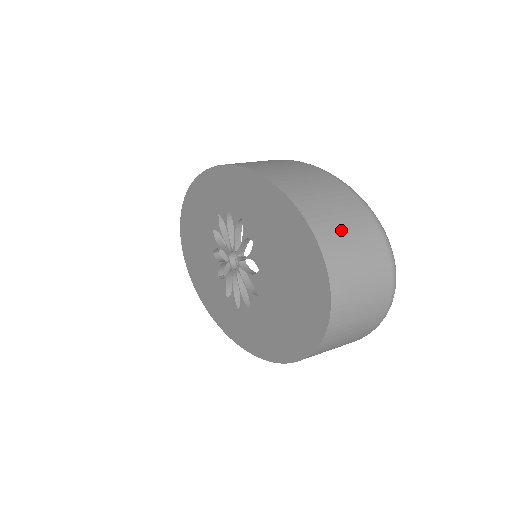
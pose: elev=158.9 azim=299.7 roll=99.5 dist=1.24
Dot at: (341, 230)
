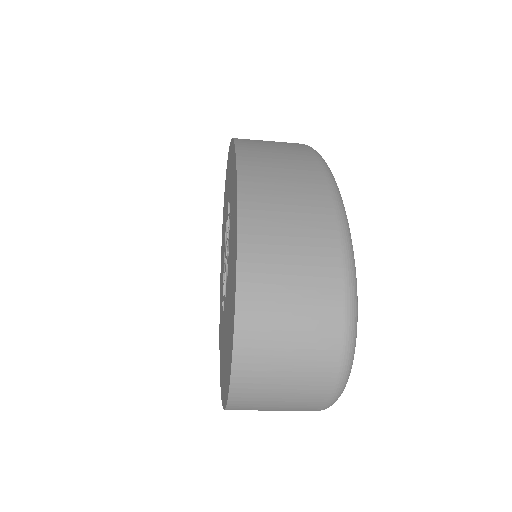
Dot at: (281, 290)
